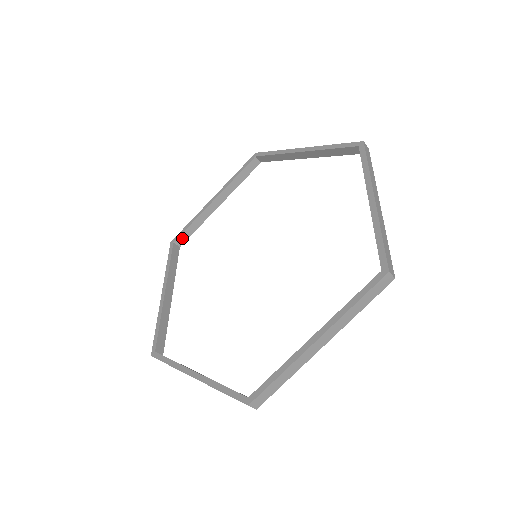
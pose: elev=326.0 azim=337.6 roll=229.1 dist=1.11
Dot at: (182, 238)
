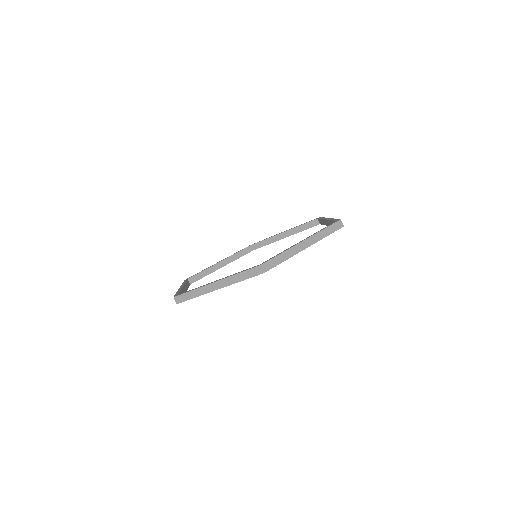
Dot at: (257, 245)
